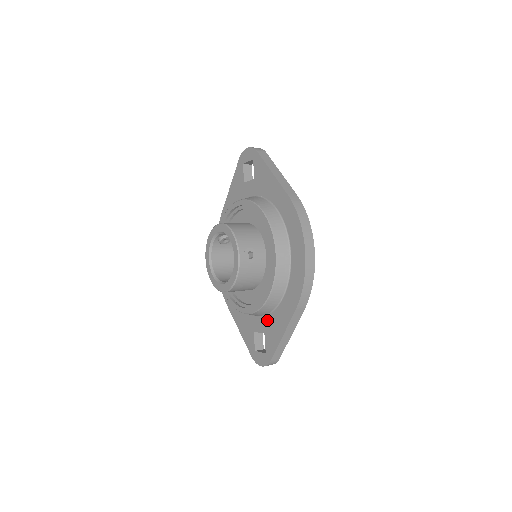
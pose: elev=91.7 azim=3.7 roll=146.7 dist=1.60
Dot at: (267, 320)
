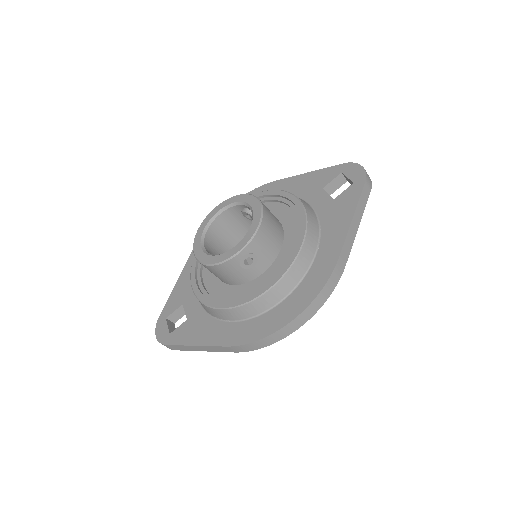
Dot at: (201, 315)
